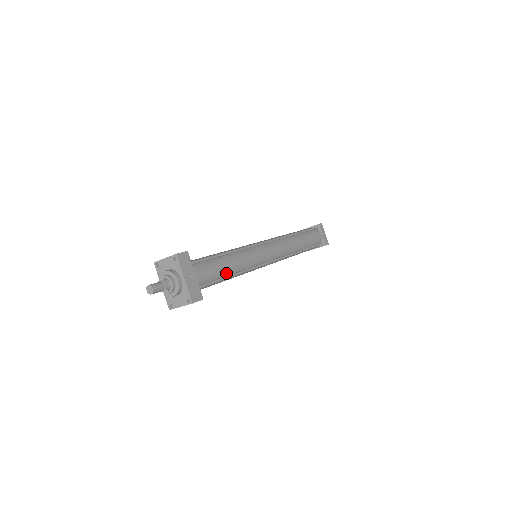
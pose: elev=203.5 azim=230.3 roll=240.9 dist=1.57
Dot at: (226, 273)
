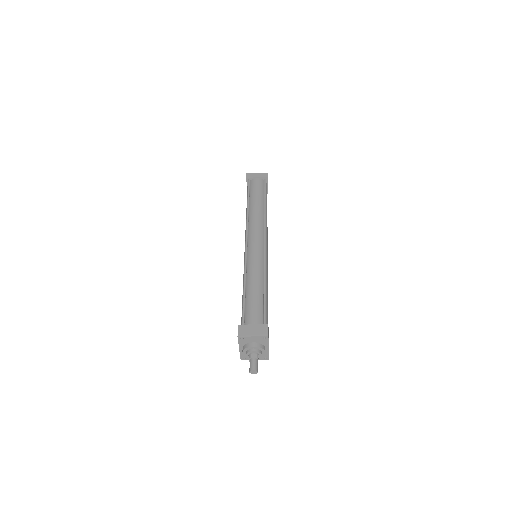
Dot at: occluded
